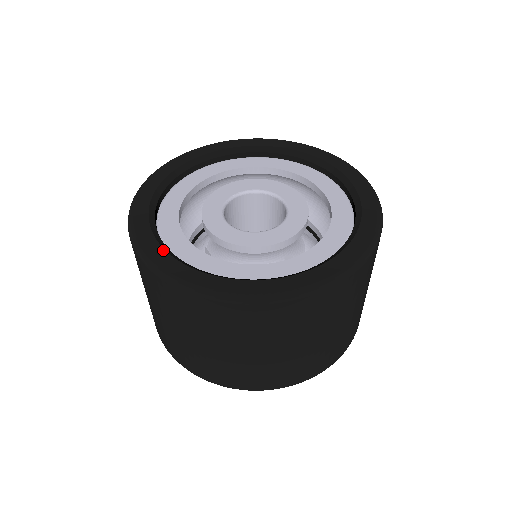
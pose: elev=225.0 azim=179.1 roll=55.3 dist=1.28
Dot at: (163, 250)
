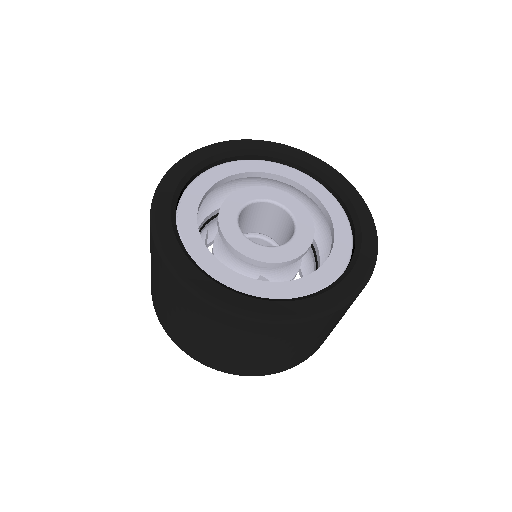
Dot at: (169, 215)
